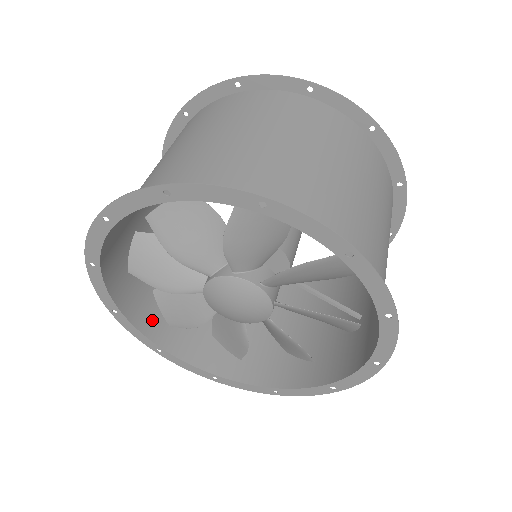
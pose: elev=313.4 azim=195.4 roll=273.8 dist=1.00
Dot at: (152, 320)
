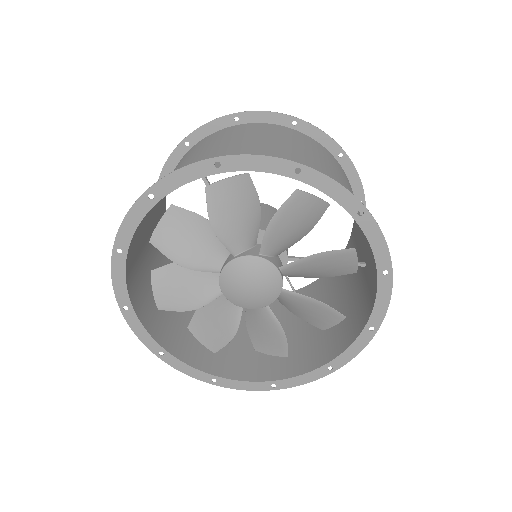
Dot at: (197, 356)
